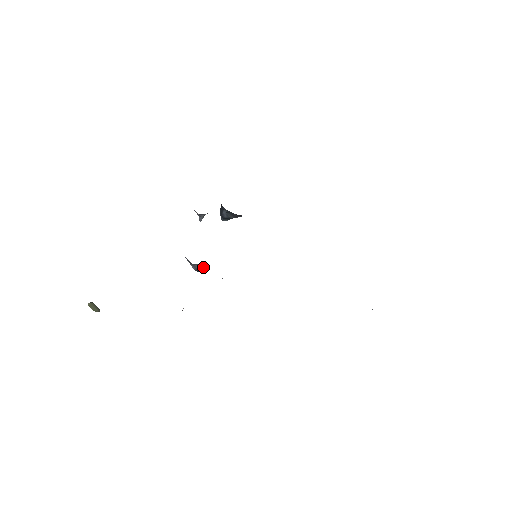
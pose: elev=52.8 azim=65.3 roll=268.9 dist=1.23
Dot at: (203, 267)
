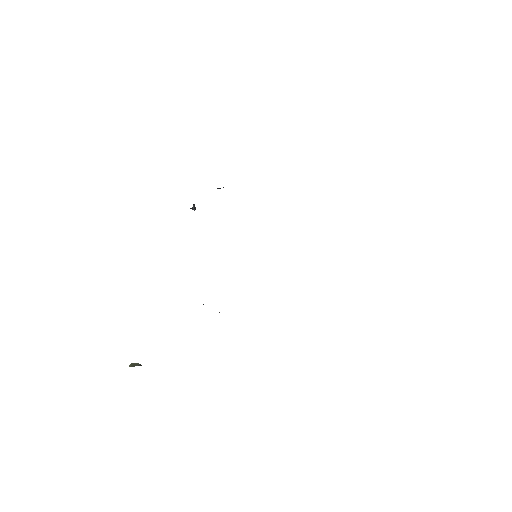
Dot at: occluded
